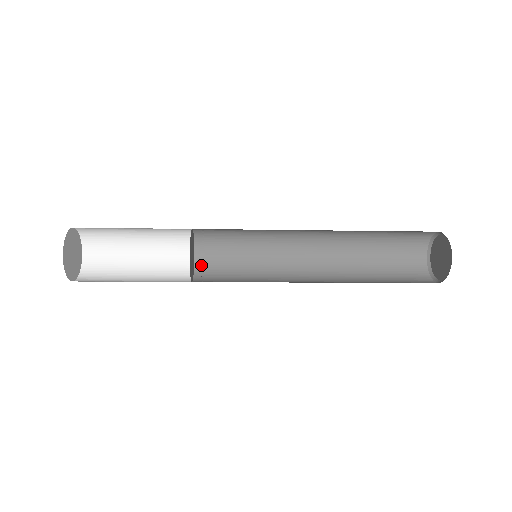
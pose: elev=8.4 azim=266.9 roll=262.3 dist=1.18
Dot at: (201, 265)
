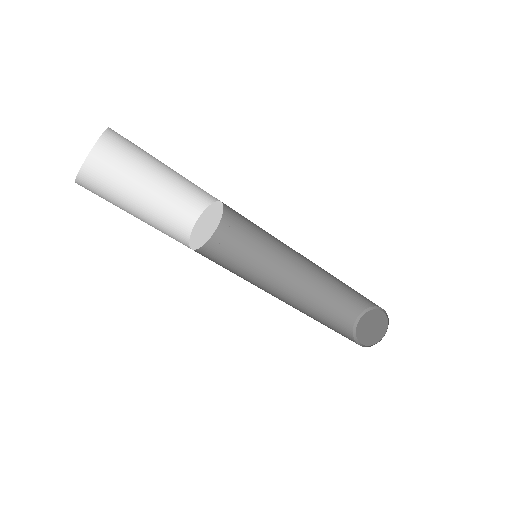
Dot at: occluded
